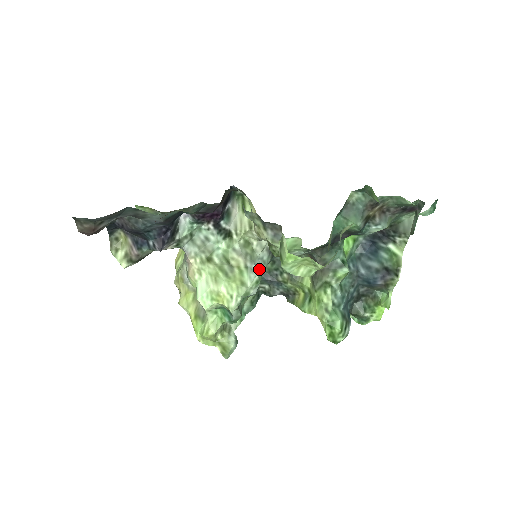
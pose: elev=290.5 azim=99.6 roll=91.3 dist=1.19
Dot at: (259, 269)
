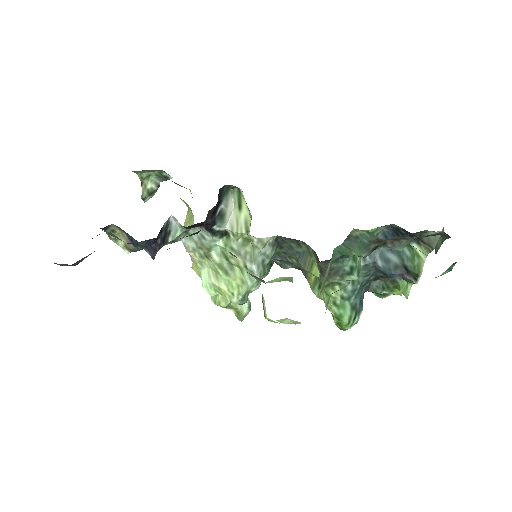
Dot at: (261, 265)
